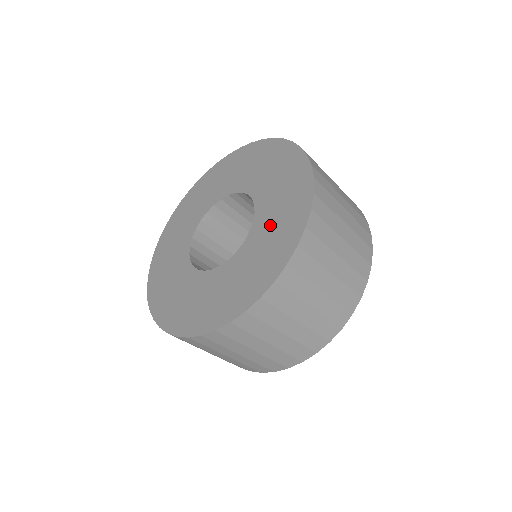
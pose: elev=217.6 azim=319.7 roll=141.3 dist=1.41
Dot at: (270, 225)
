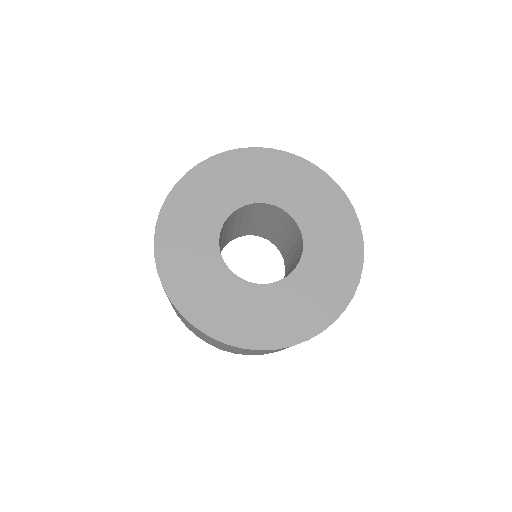
Dot at: (323, 264)
